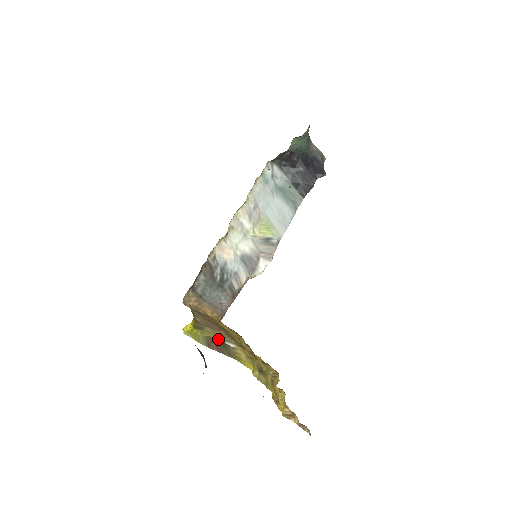
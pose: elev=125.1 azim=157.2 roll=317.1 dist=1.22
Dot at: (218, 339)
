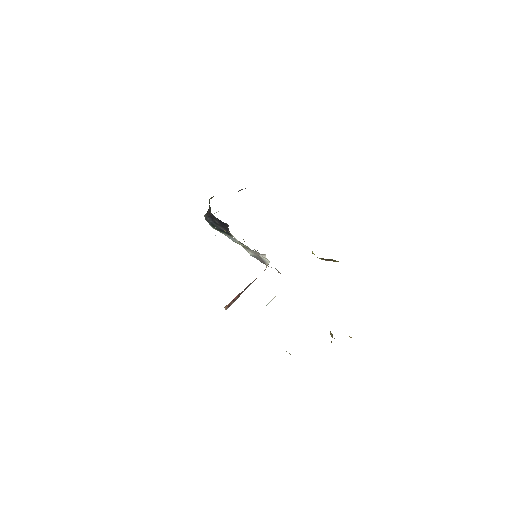
Dot at: (322, 258)
